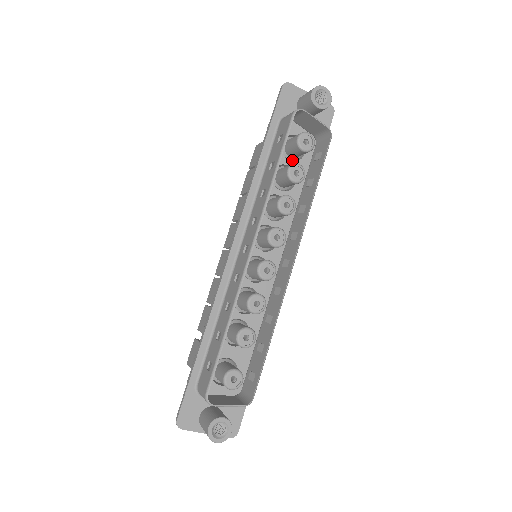
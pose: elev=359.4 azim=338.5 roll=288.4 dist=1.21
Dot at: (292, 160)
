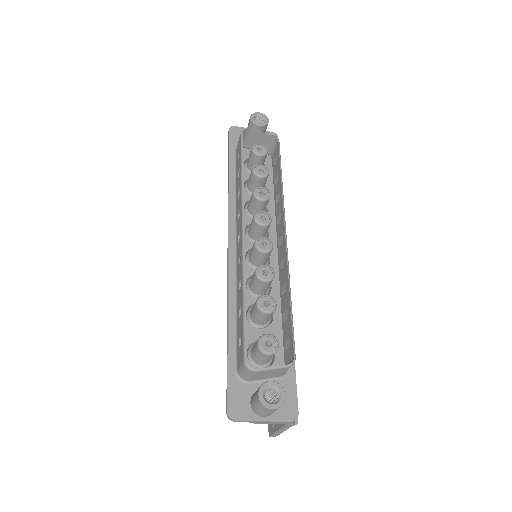
Dot at: occluded
